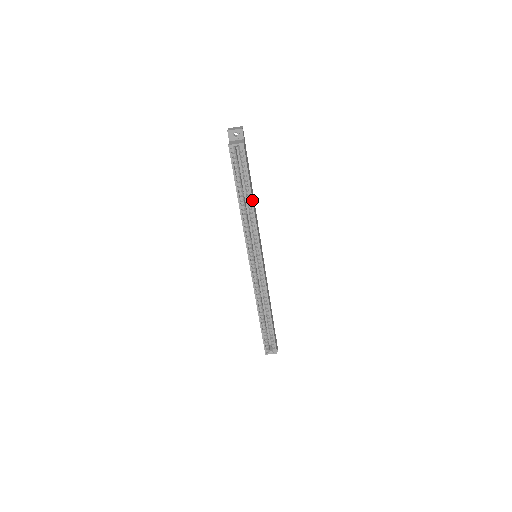
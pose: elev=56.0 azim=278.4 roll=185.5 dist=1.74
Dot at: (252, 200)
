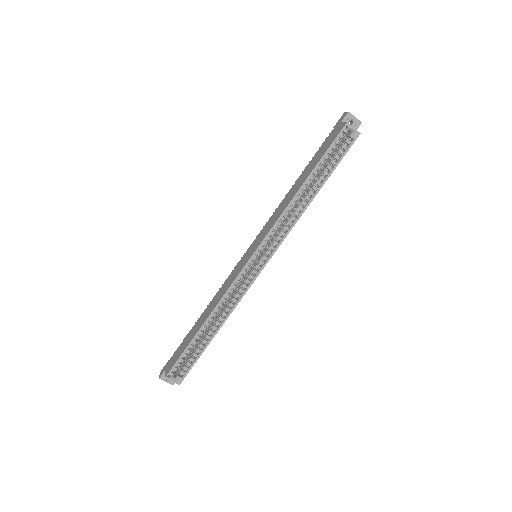
Dot at: (316, 194)
